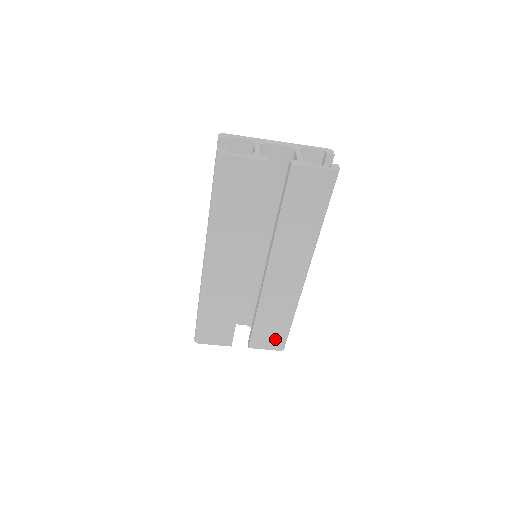
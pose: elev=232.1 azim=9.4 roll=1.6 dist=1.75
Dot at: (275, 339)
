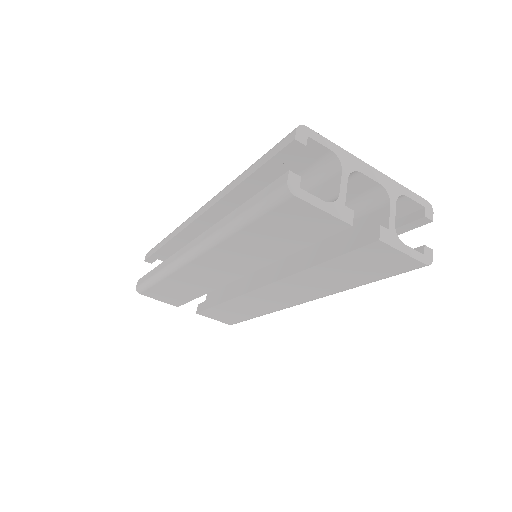
Dot at: (230, 319)
